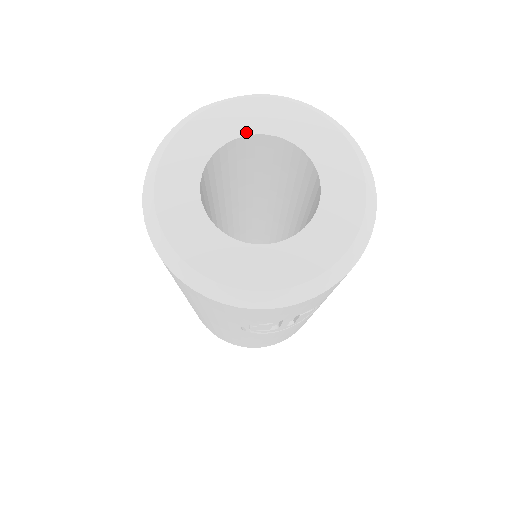
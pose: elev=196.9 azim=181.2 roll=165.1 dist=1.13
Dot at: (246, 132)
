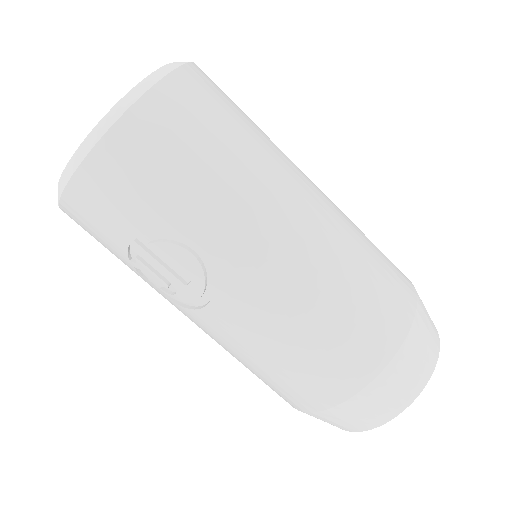
Dot at: occluded
